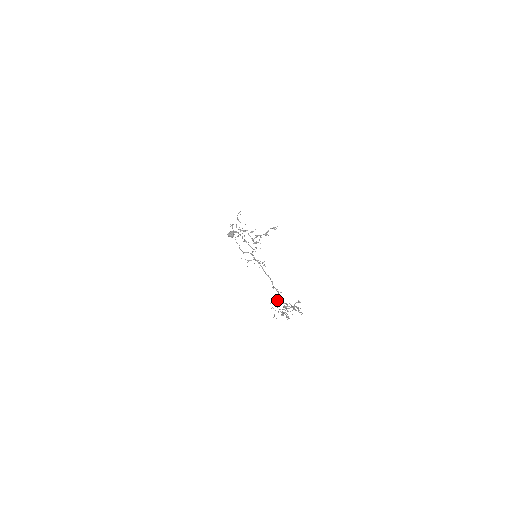
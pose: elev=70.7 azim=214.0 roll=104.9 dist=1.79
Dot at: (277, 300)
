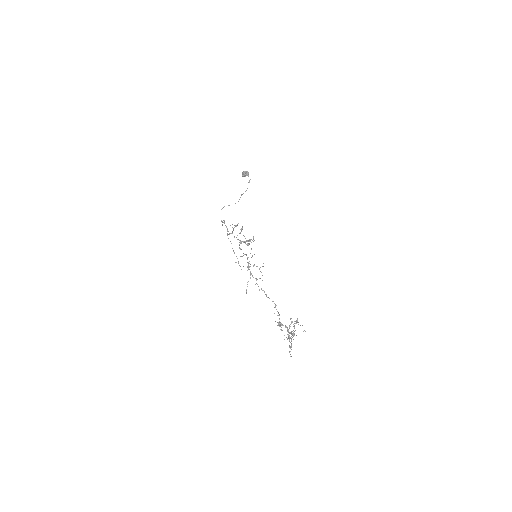
Dot at: (280, 325)
